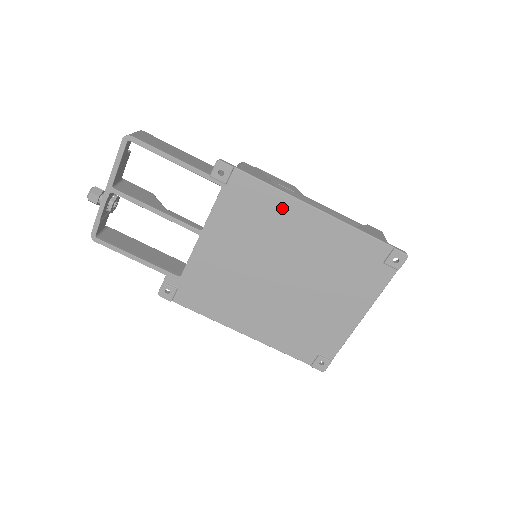
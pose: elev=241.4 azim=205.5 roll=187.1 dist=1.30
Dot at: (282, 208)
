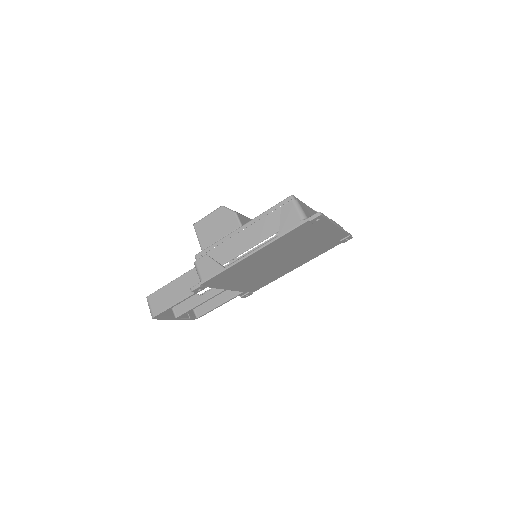
Dot at: (239, 266)
